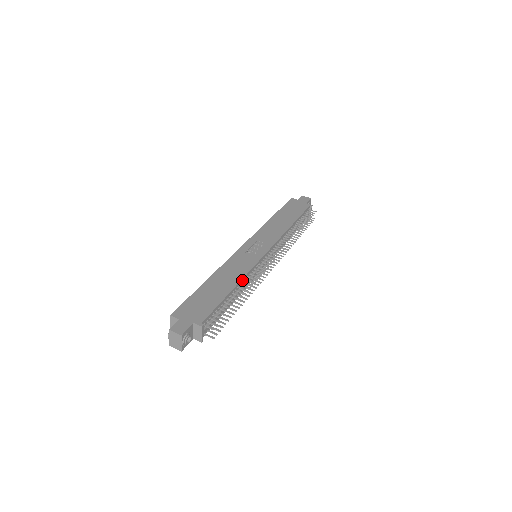
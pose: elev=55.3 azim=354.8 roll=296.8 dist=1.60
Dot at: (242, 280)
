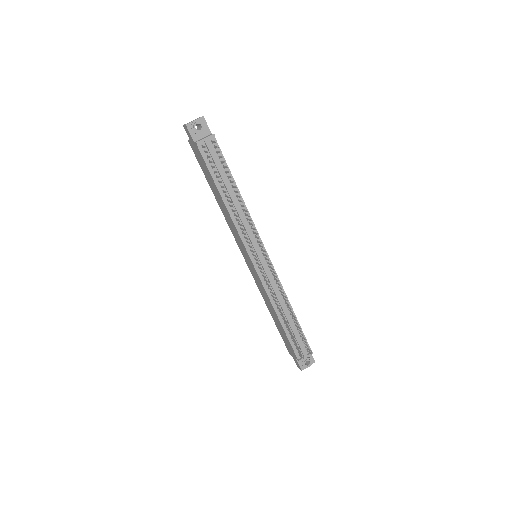
Dot at: (245, 208)
